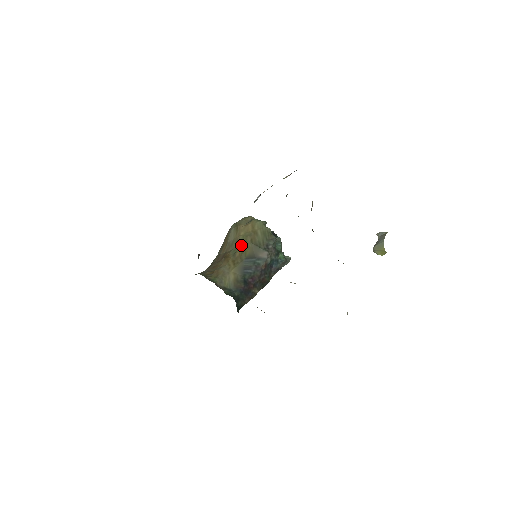
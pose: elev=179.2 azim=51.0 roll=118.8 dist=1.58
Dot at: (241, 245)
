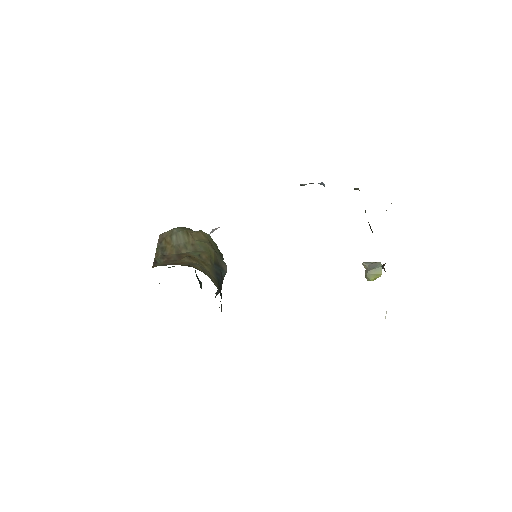
Dot at: (203, 249)
